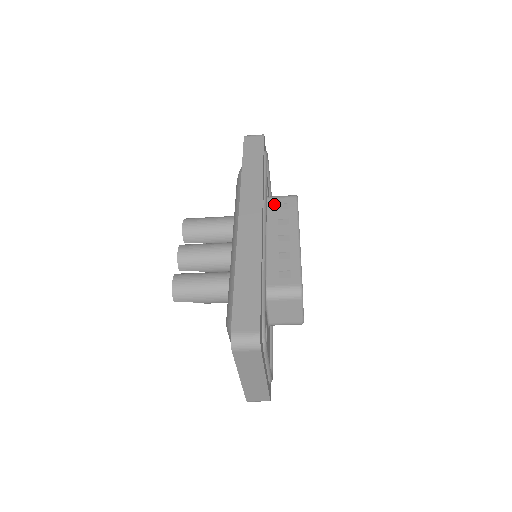
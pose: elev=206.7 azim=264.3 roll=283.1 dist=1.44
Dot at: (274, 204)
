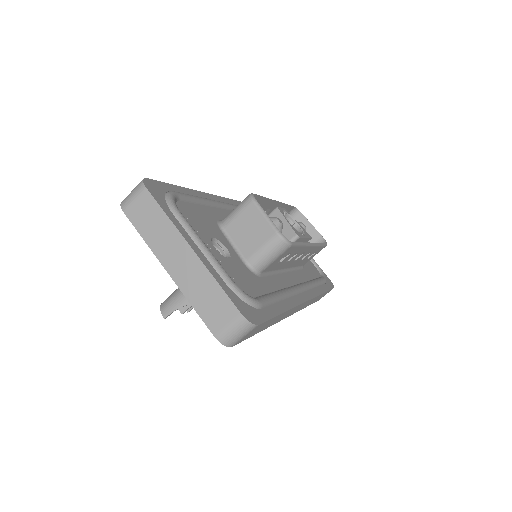
Dot at: occluded
